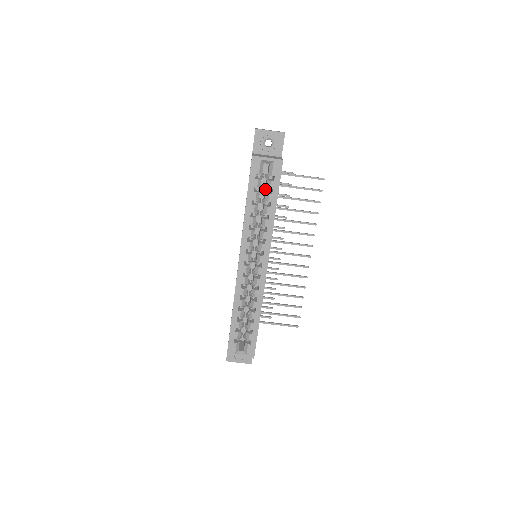
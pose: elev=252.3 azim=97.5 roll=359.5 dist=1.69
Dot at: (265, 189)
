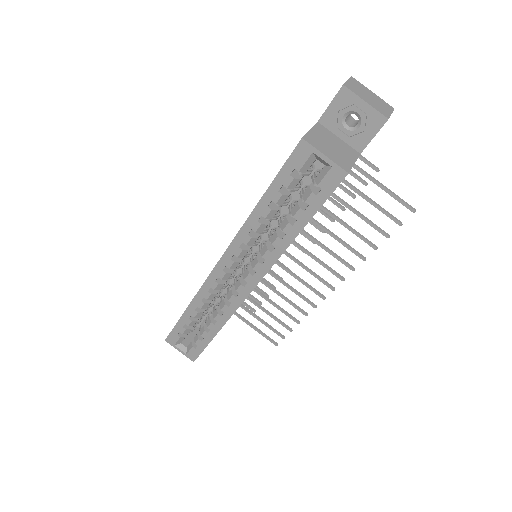
Dot at: (305, 189)
